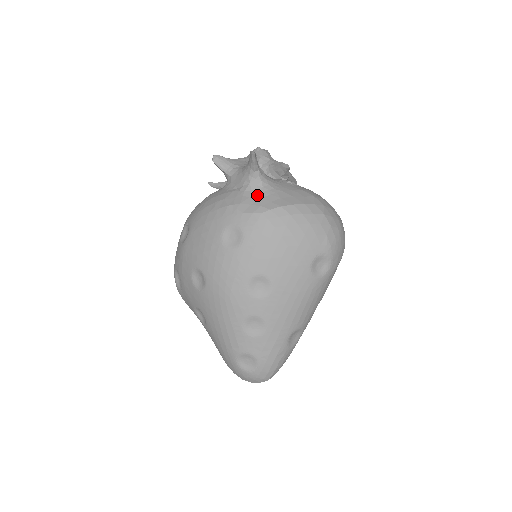
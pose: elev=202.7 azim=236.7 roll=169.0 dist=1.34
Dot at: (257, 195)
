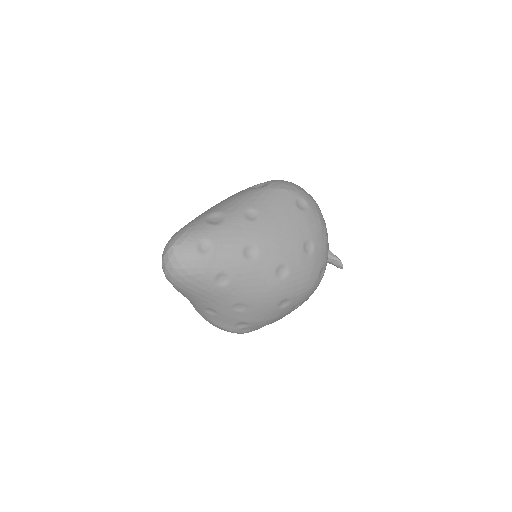
Dot at: occluded
